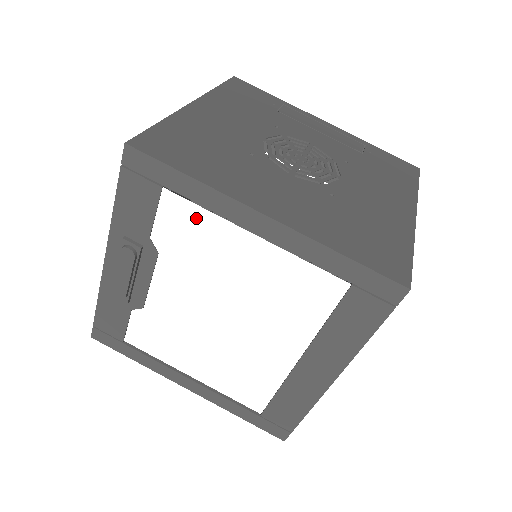
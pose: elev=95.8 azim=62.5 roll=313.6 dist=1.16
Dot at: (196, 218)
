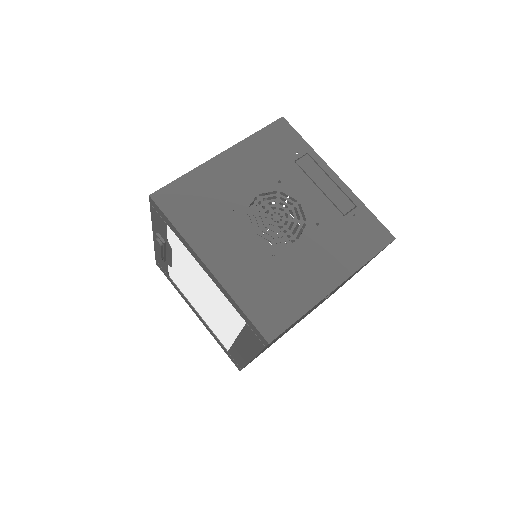
Dot at: (182, 246)
